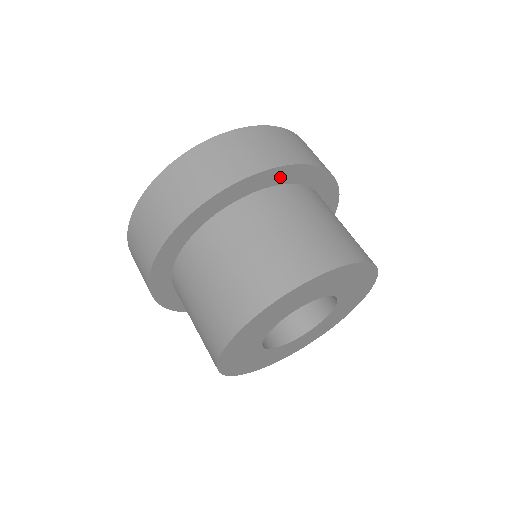
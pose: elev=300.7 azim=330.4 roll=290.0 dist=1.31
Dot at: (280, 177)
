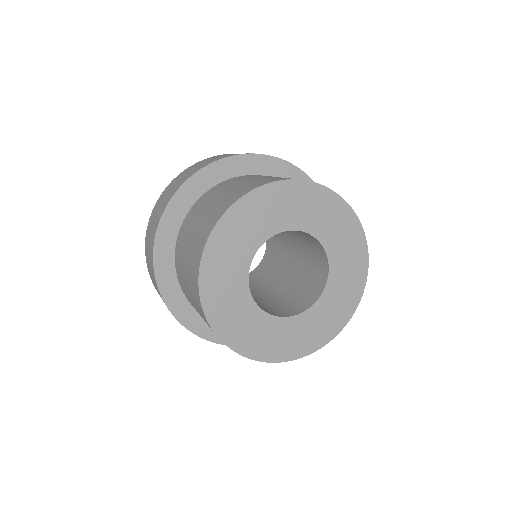
Dot at: occluded
